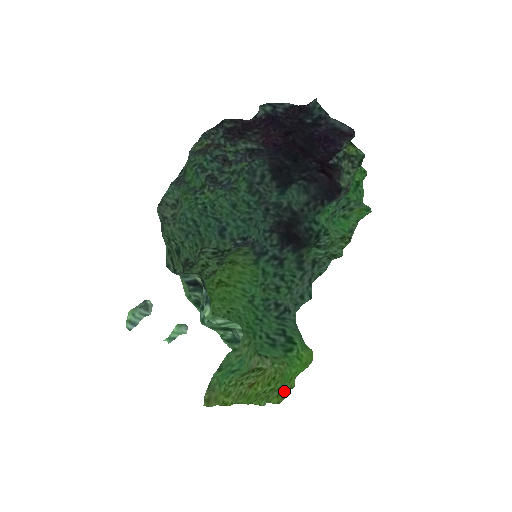
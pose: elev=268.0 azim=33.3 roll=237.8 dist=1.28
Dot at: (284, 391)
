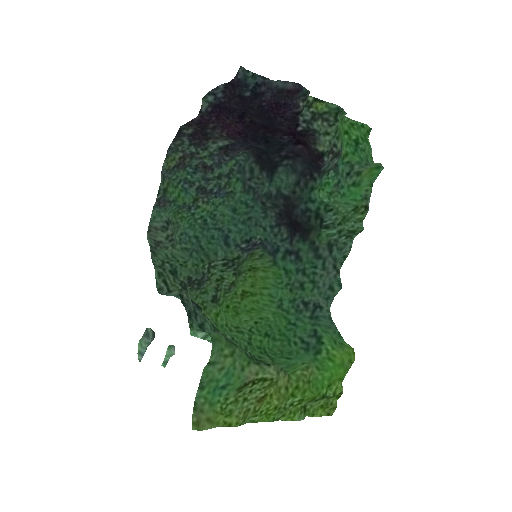
Dot at: (330, 400)
